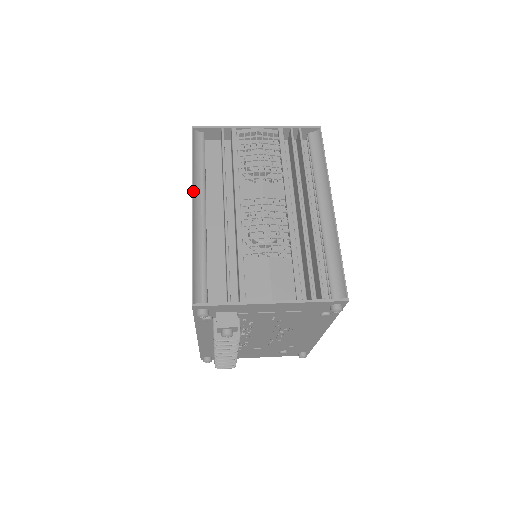
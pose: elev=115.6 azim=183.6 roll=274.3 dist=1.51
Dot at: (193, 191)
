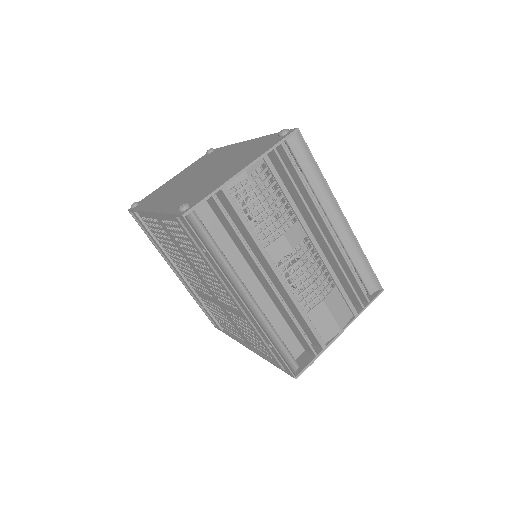
Dot at: (234, 289)
